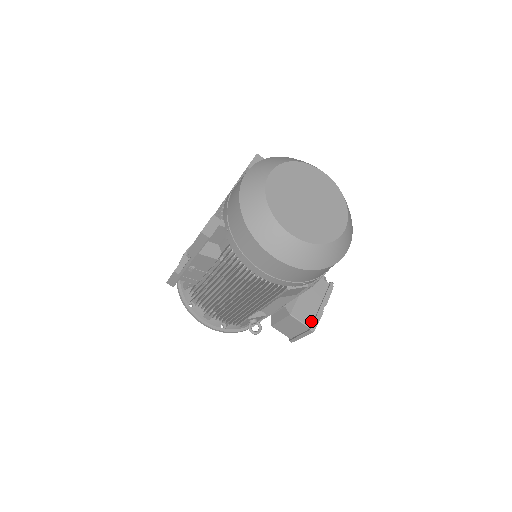
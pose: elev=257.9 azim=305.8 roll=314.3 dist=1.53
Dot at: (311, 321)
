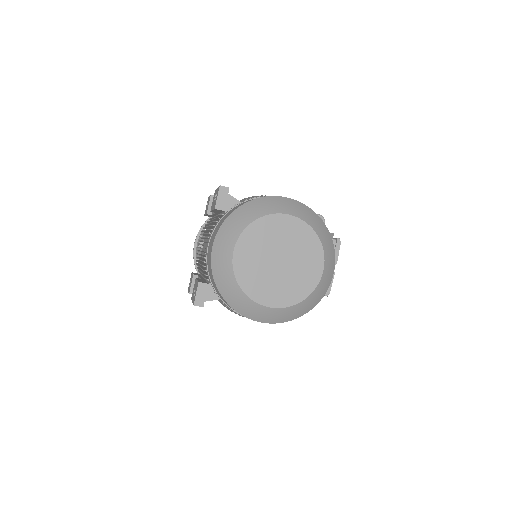
Dot at: occluded
